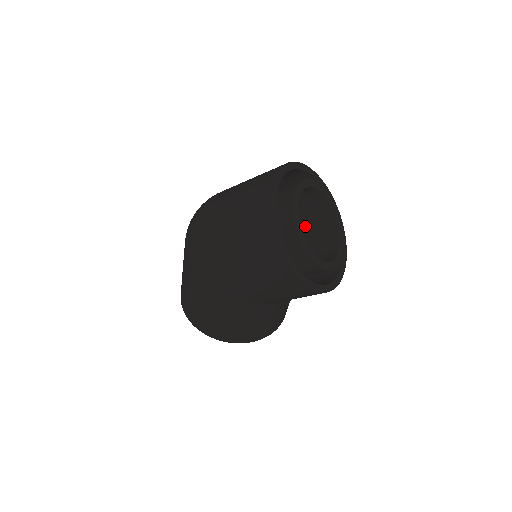
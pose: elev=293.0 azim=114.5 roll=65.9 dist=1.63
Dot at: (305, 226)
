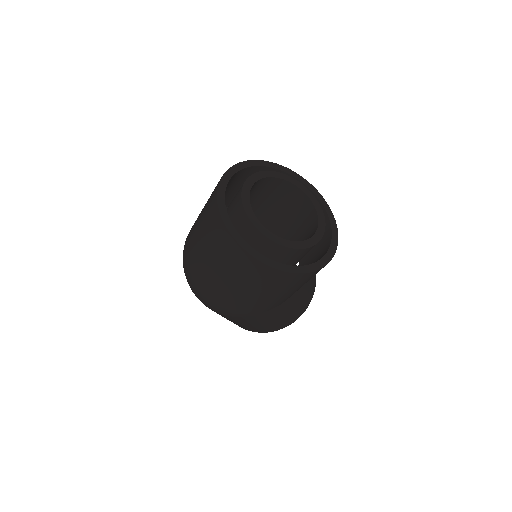
Dot at: (269, 203)
